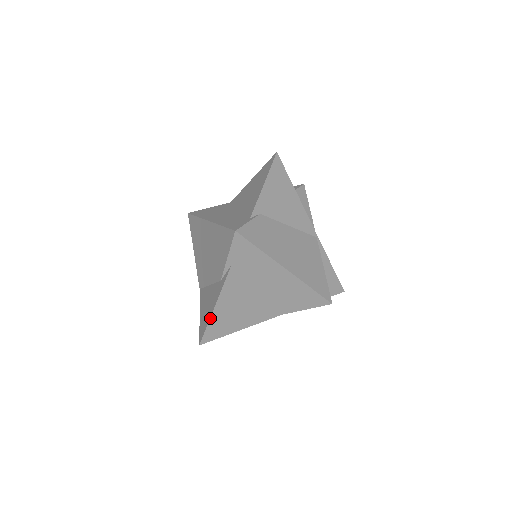
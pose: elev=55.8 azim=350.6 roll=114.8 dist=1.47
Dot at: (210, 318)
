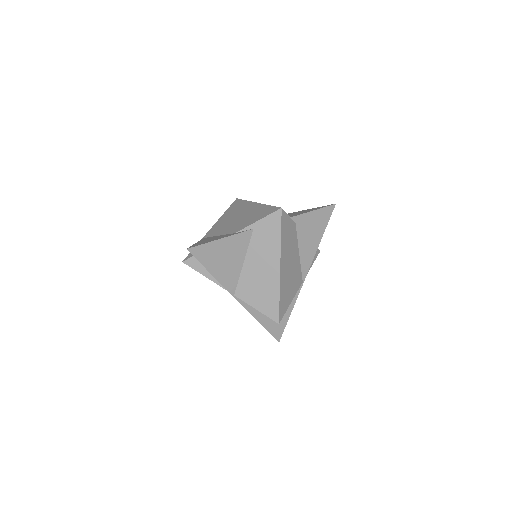
Dot at: (210, 242)
